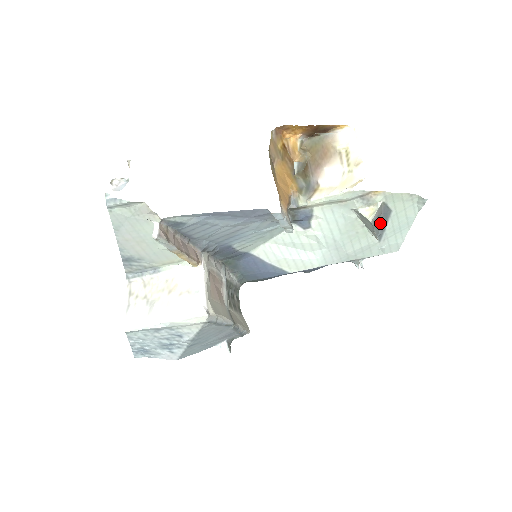
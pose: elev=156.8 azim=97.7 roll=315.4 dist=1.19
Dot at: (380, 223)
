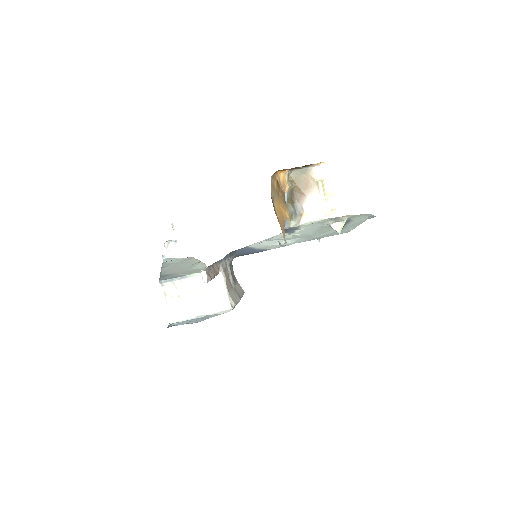
Dot at: occluded
